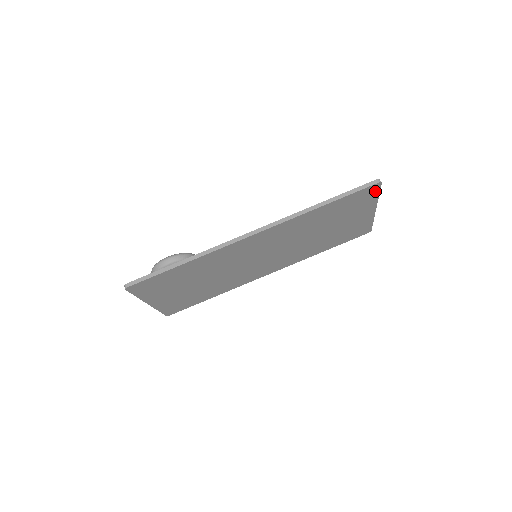
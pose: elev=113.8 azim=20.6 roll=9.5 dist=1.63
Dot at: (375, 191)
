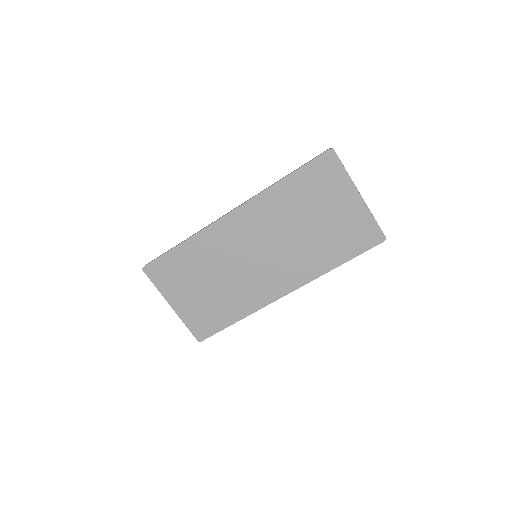
Dot at: (335, 163)
